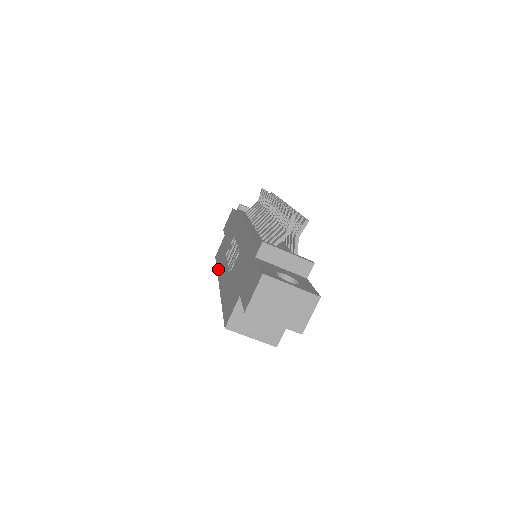
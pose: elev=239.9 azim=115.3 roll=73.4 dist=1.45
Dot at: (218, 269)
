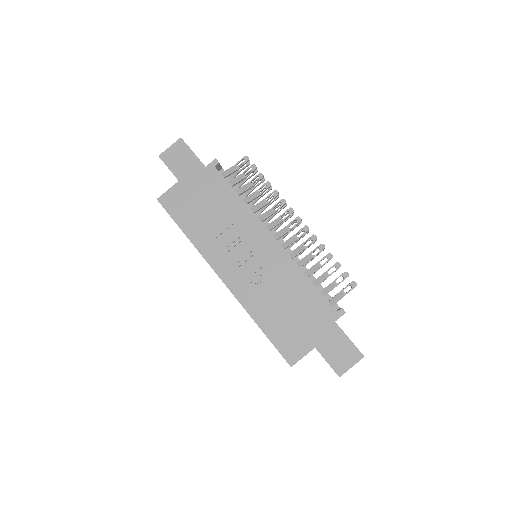
Dot at: (198, 245)
